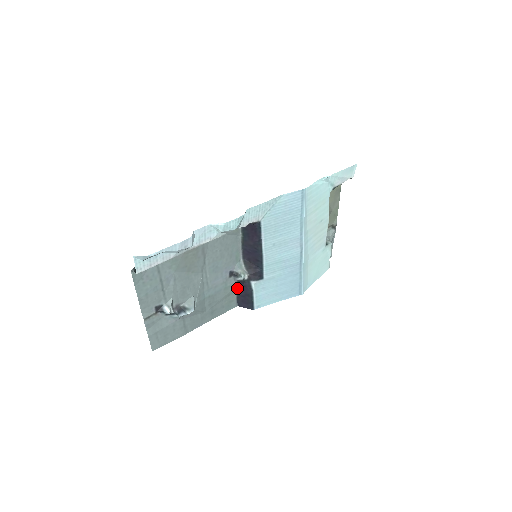
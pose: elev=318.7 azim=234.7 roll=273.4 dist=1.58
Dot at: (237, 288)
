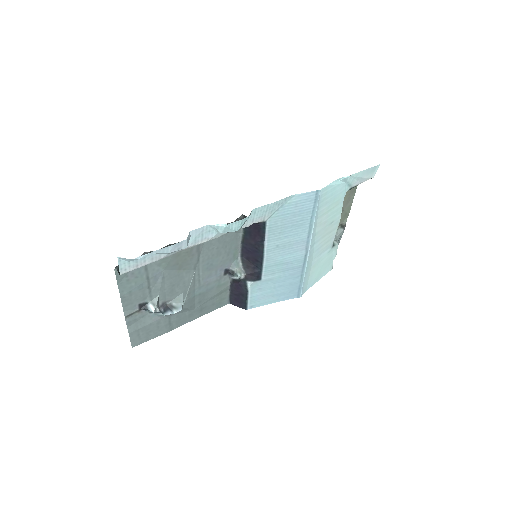
Dot at: (231, 286)
